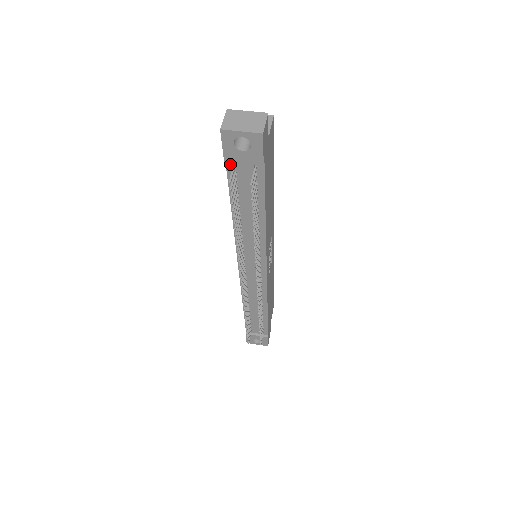
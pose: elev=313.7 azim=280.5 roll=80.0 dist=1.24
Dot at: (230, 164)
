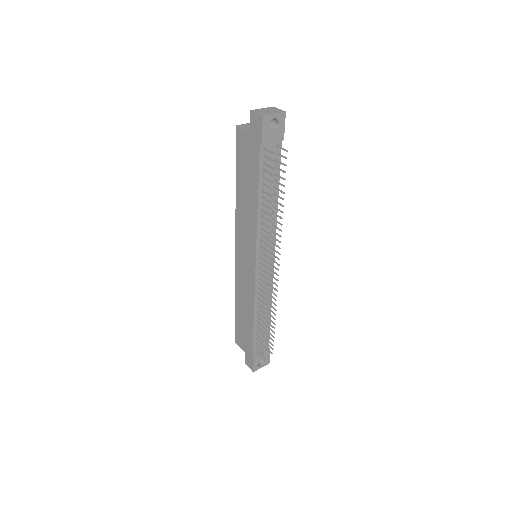
Dot at: (262, 149)
